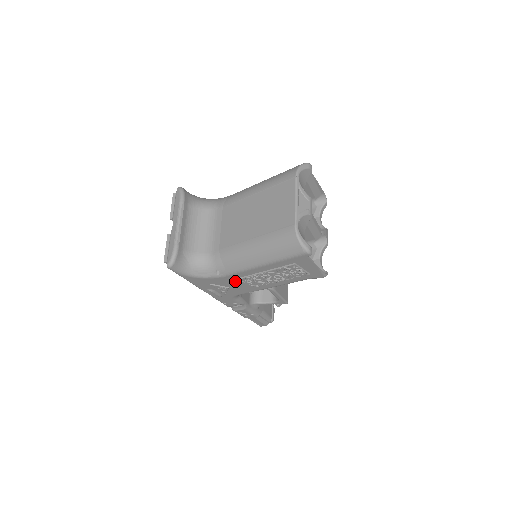
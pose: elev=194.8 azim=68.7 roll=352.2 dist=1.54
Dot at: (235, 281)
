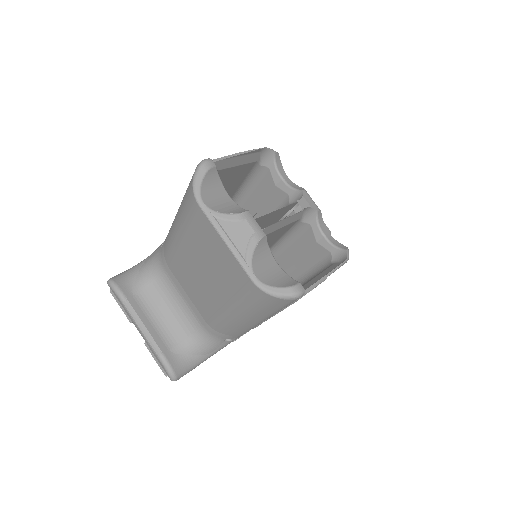
Dot at: occluded
